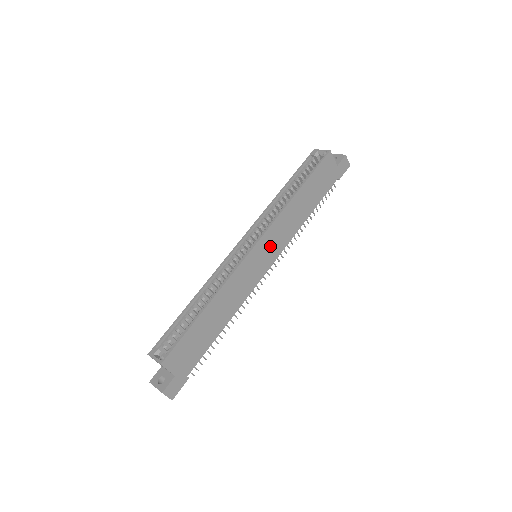
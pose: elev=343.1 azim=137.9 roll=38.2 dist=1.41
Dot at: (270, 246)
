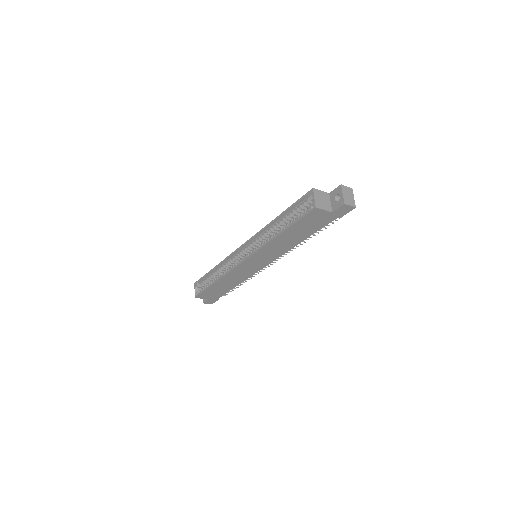
Dot at: (261, 259)
